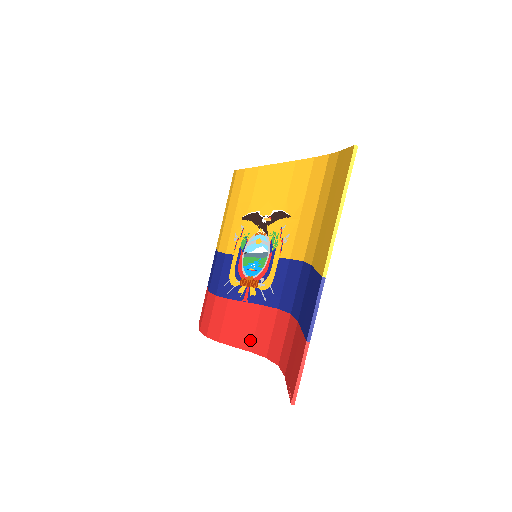
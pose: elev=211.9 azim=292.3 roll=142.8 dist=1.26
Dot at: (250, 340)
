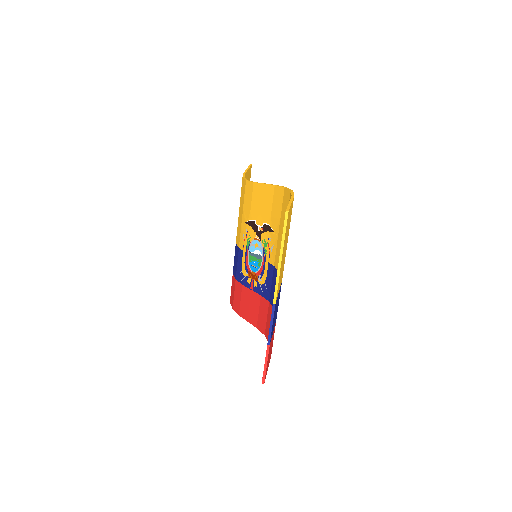
Dot at: (256, 319)
